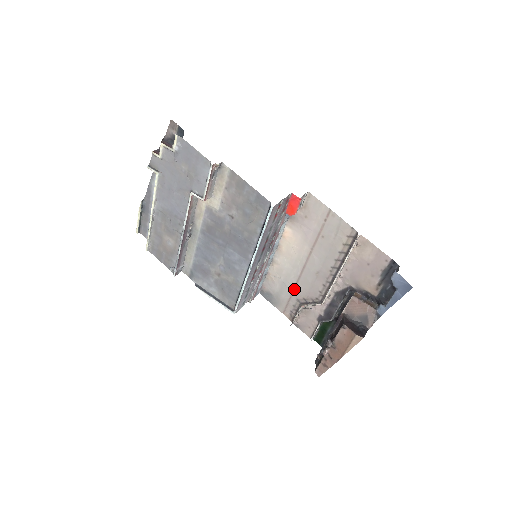
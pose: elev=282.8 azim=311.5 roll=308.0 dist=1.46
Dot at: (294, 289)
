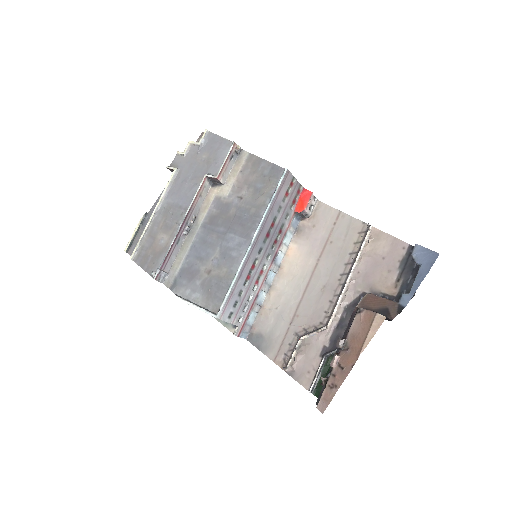
Dot at: (292, 319)
